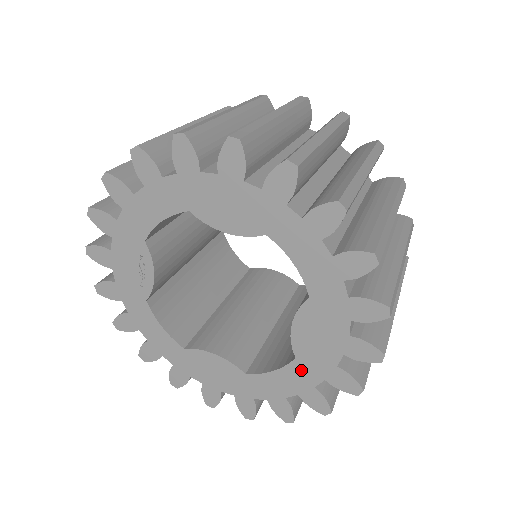
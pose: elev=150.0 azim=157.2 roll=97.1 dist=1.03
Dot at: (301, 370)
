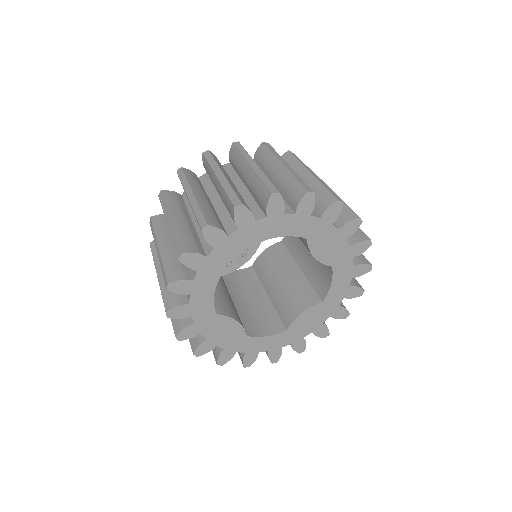
Dot at: (283, 337)
